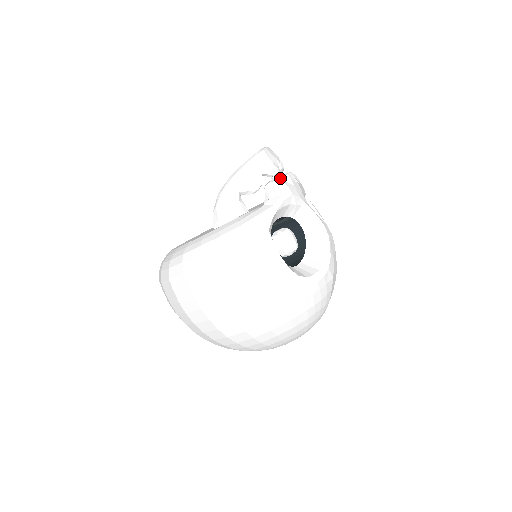
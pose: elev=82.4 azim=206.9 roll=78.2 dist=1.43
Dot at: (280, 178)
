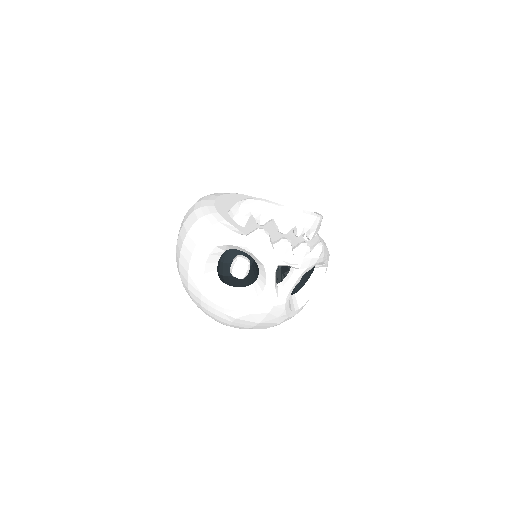
Dot at: occluded
